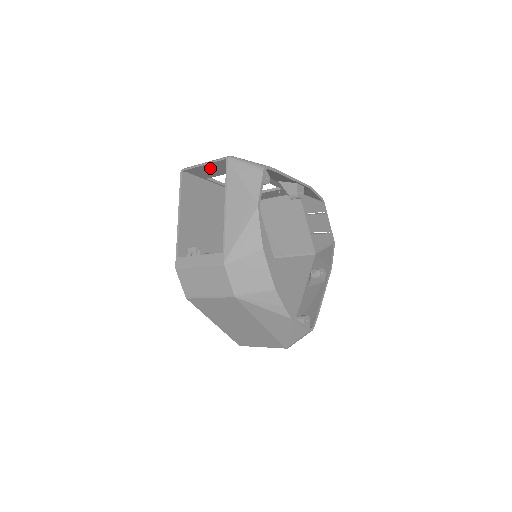
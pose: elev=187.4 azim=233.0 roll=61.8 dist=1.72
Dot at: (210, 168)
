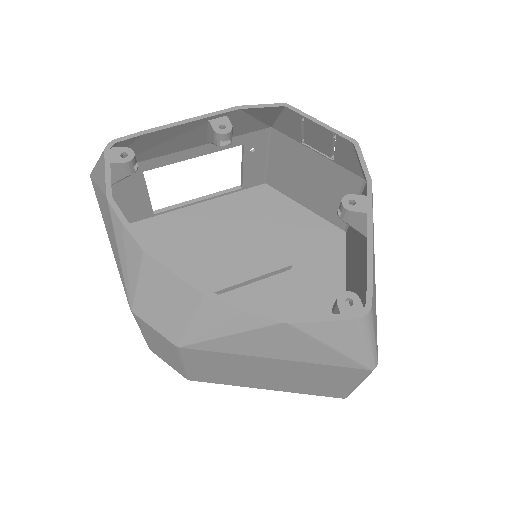
Dot at: (120, 202)
